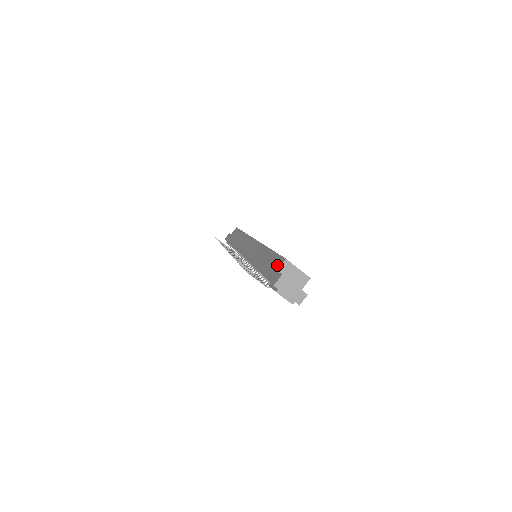
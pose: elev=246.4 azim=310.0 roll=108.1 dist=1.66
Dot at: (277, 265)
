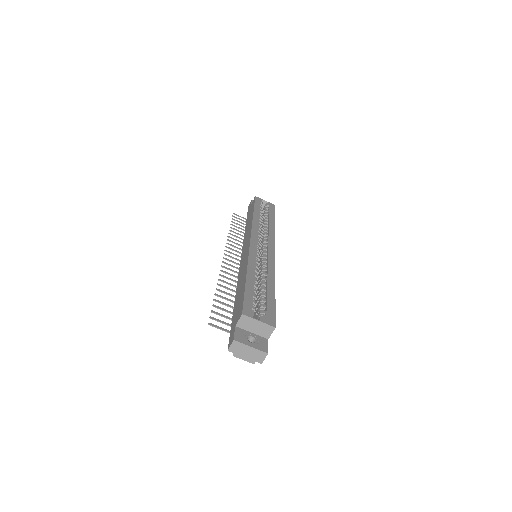
Dot at: (237, 317)
